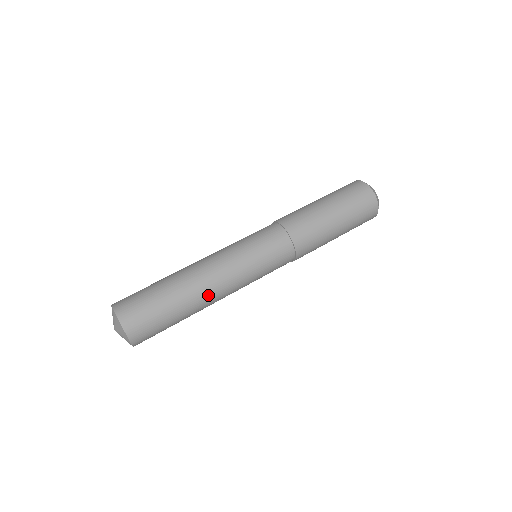
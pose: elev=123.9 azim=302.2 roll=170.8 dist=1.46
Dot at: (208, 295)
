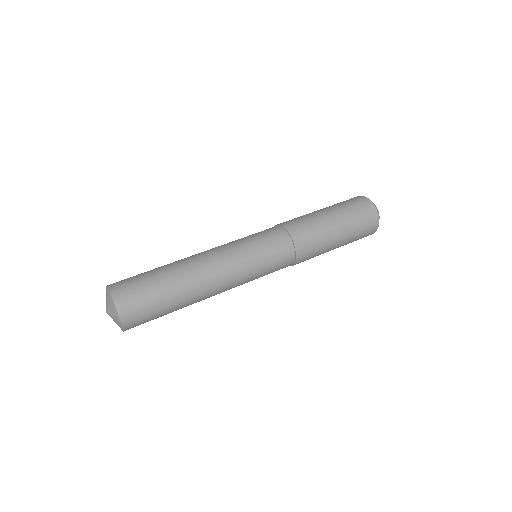
Dot at: (201, 273)
